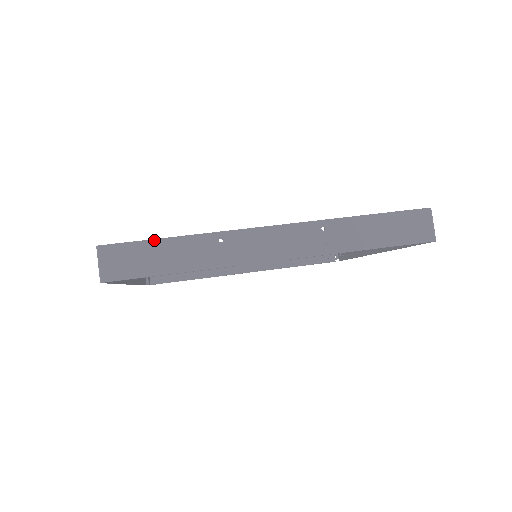
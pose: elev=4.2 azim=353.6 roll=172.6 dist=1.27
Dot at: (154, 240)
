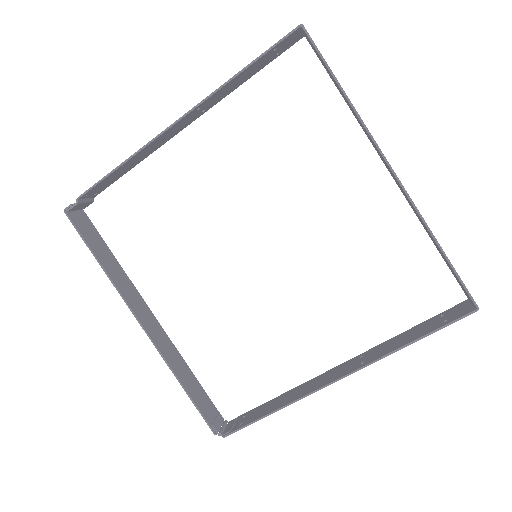
Dot at: occluded
